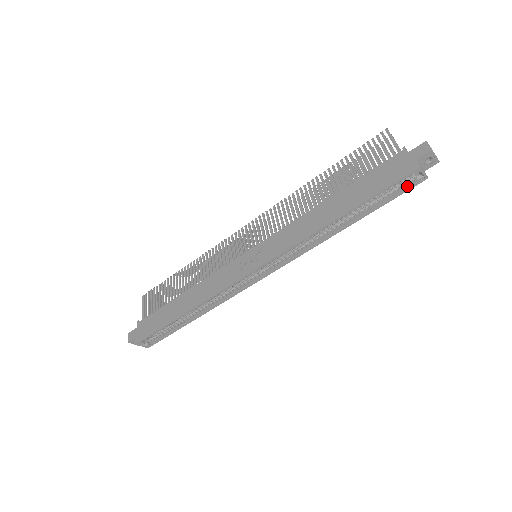
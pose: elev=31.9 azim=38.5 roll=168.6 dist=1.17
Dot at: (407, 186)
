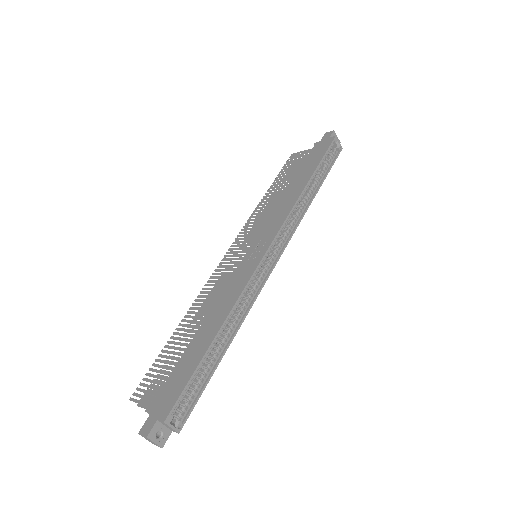
Dot at: (334, 156)
